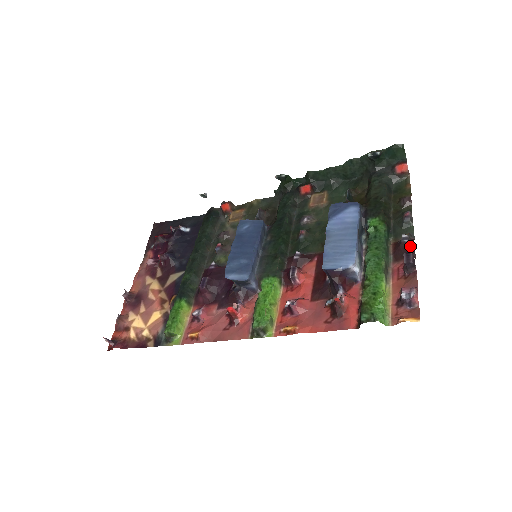
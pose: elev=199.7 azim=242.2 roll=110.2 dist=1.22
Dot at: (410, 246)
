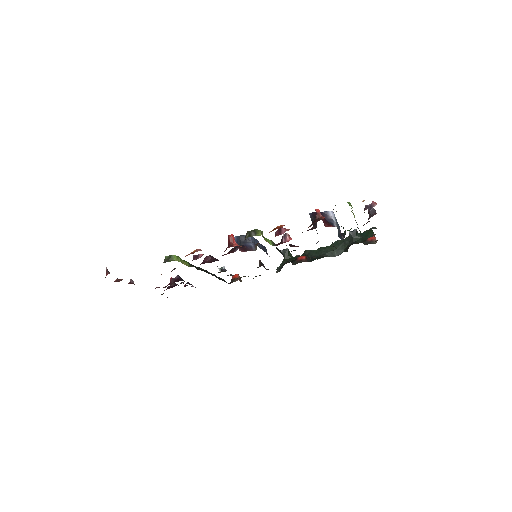
Dot at: occluded
